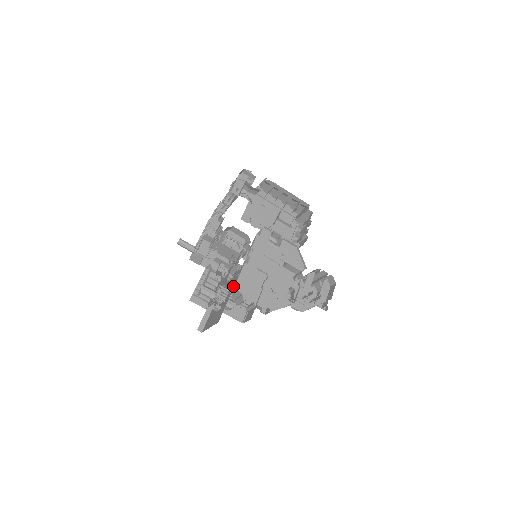
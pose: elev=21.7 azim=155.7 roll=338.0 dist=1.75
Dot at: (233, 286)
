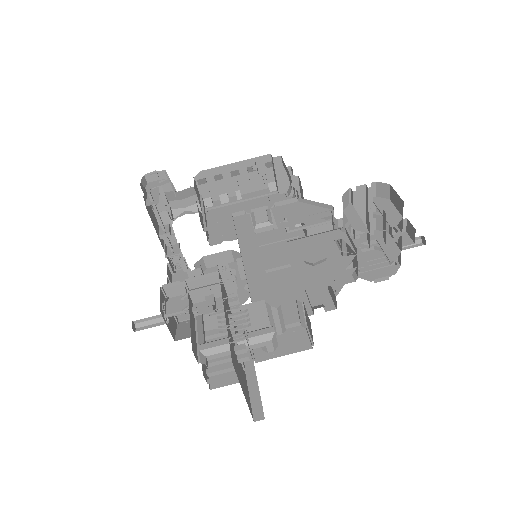
Dot at: (233, 297)
